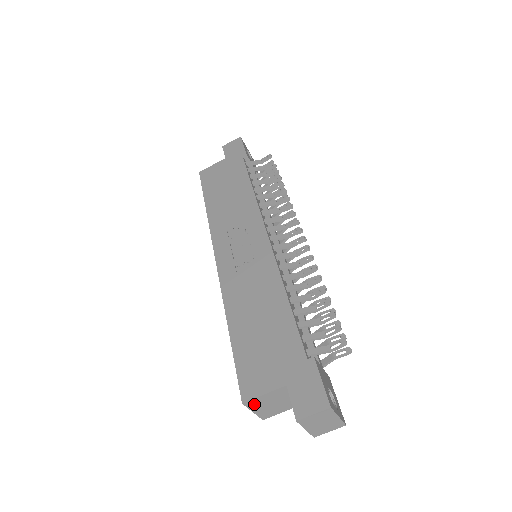
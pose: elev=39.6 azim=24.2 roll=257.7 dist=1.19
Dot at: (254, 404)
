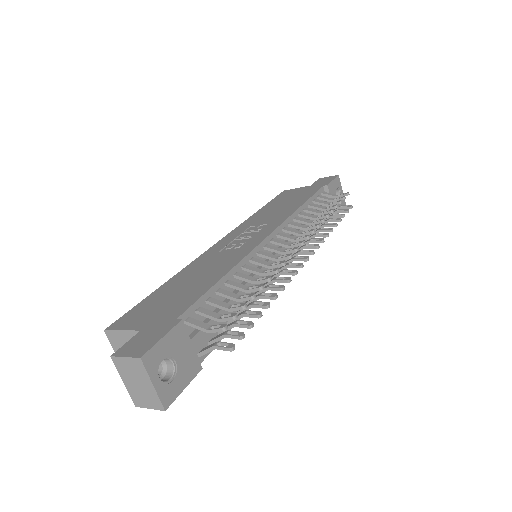
Dot at: (115, 340)
